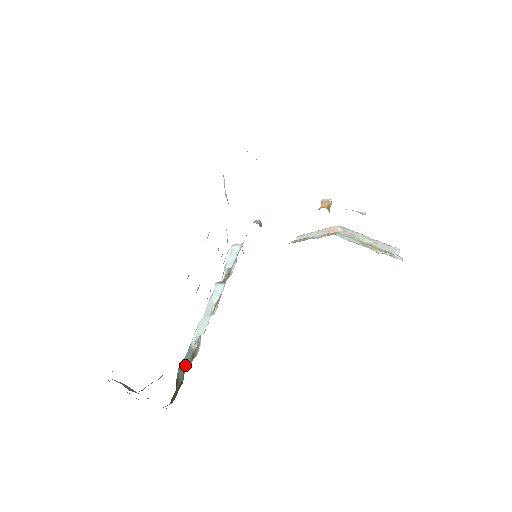
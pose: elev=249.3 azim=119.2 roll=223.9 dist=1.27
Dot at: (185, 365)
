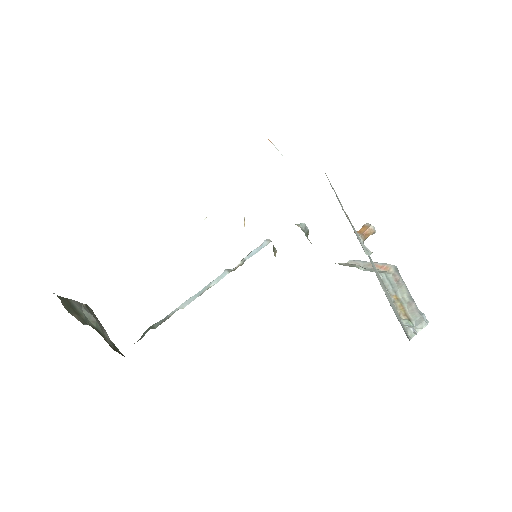
Dot at: (152, 327)
